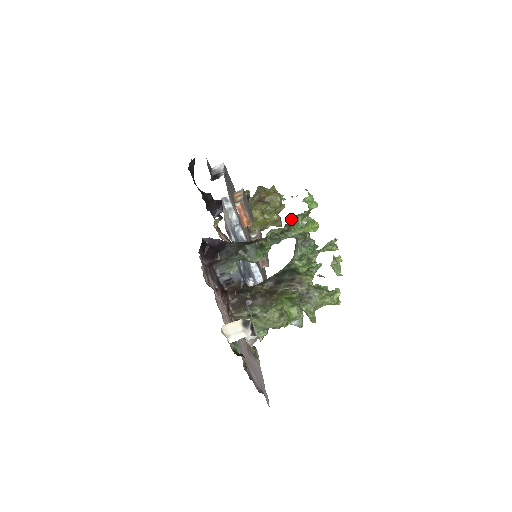
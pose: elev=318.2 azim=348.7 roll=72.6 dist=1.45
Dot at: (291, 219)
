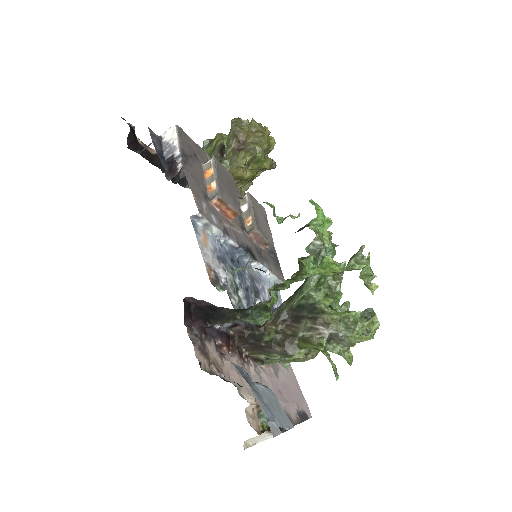
Dot at: (299, 265)
